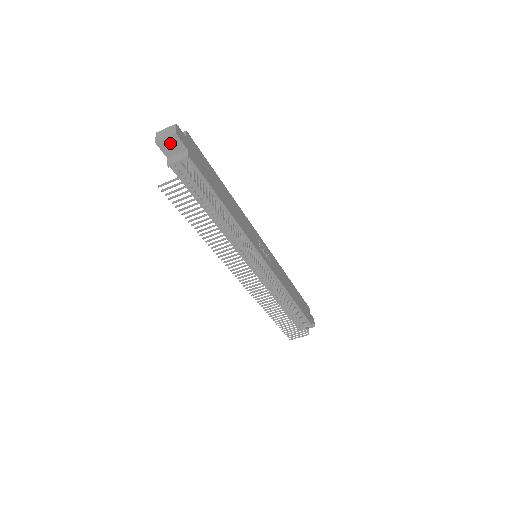
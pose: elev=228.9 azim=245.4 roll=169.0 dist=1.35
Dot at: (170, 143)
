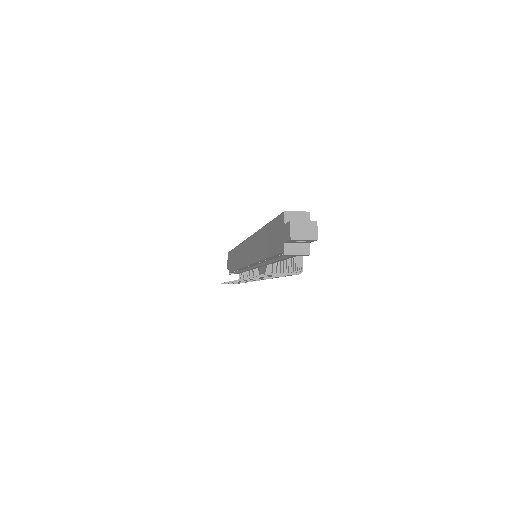
Dot at: occluded
